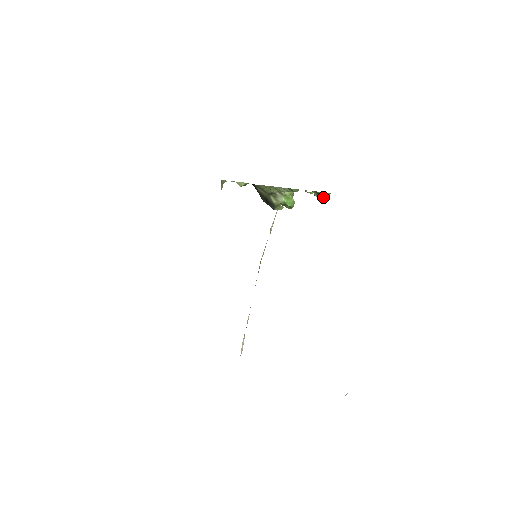
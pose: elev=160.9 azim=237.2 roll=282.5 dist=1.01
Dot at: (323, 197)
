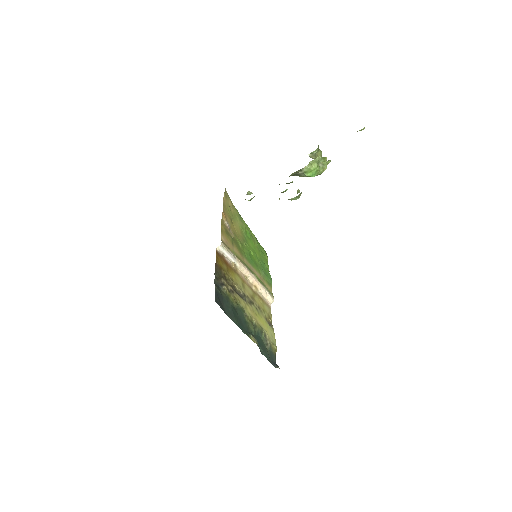
Dot at: occluded
